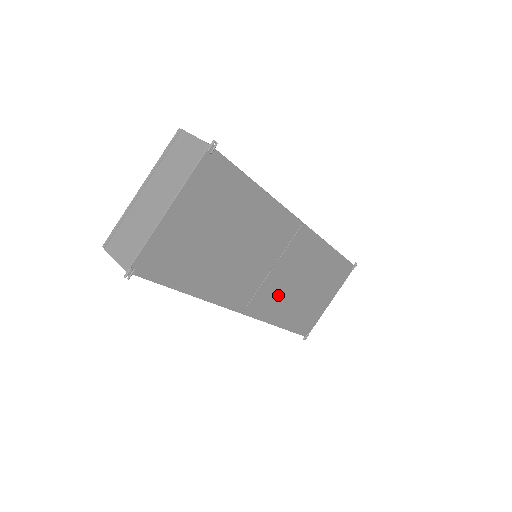
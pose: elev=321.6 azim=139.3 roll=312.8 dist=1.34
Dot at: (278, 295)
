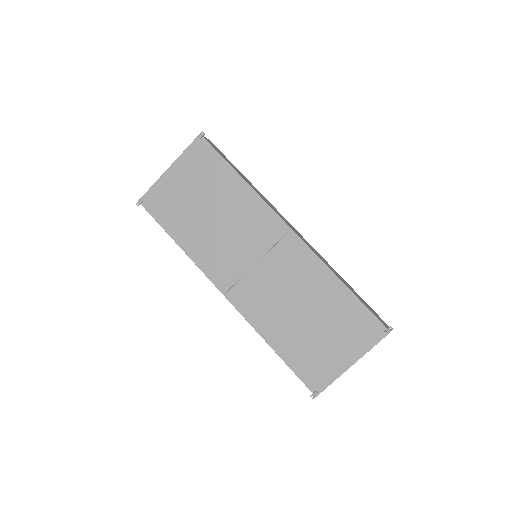
Dot at: (266, 300)
